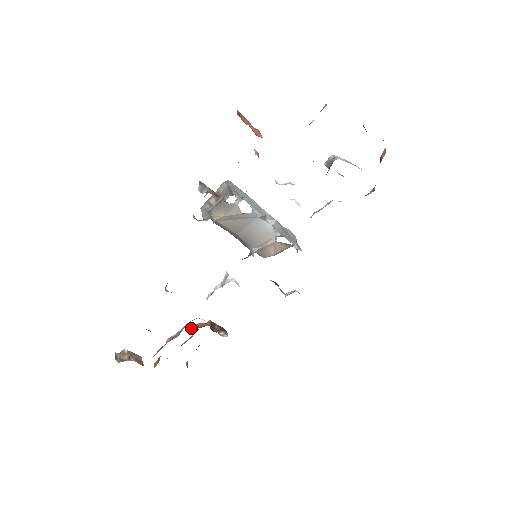
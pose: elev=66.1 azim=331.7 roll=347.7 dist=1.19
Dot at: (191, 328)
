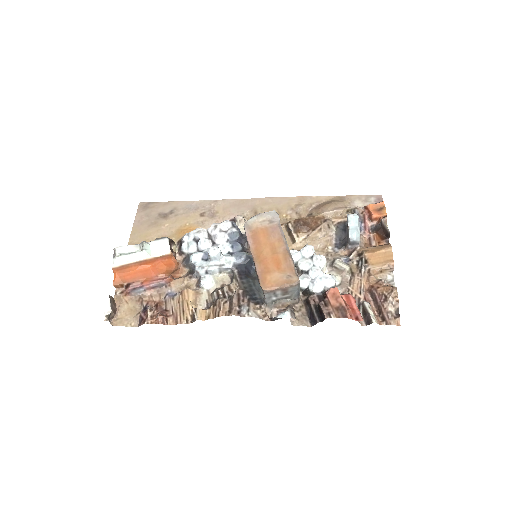
Dot at: (166, 273)
